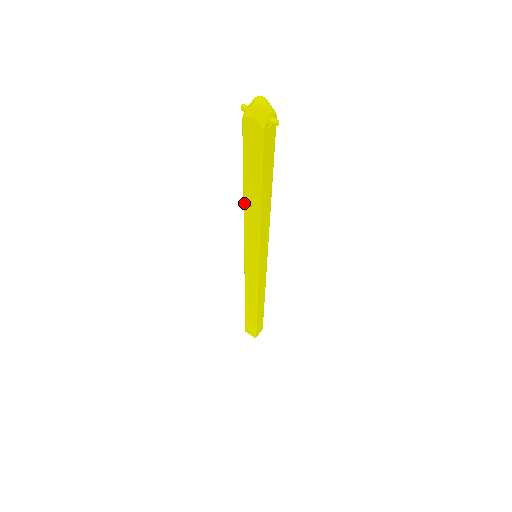
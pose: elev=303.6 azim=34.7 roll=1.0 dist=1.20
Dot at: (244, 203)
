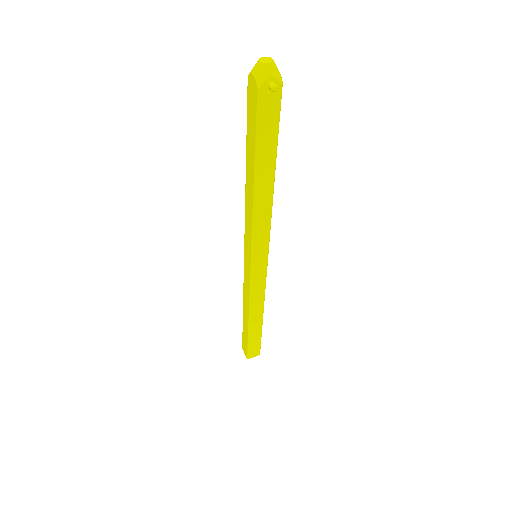
Dot at: (246, 182)
